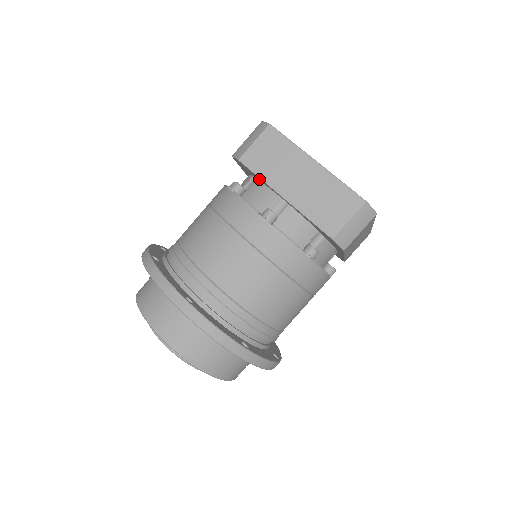
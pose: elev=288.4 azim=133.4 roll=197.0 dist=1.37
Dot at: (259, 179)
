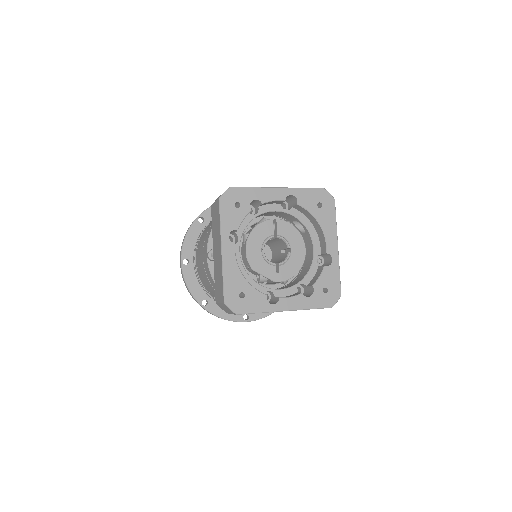
Dot at: occluded
